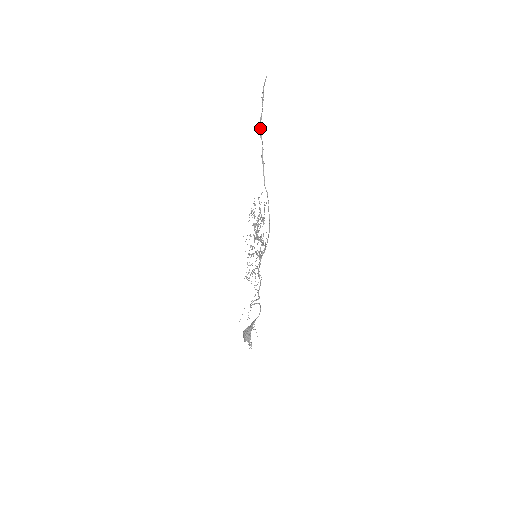
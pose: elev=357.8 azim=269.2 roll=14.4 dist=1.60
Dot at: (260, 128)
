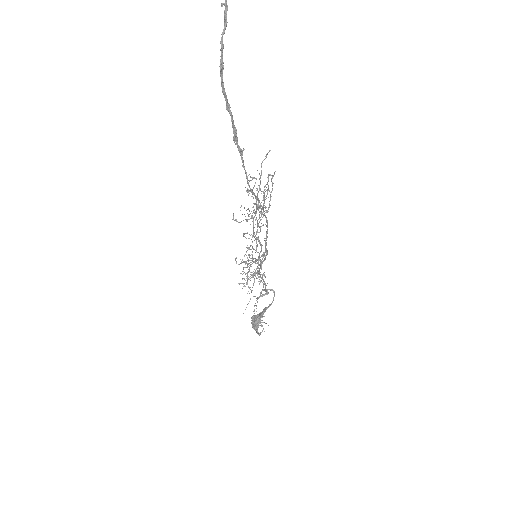
Dot at: (222, 91)
